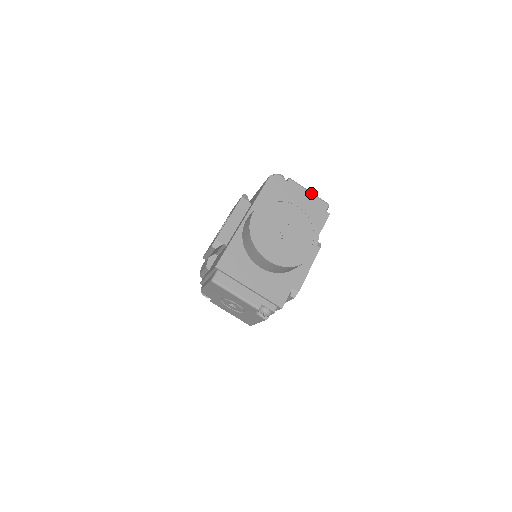
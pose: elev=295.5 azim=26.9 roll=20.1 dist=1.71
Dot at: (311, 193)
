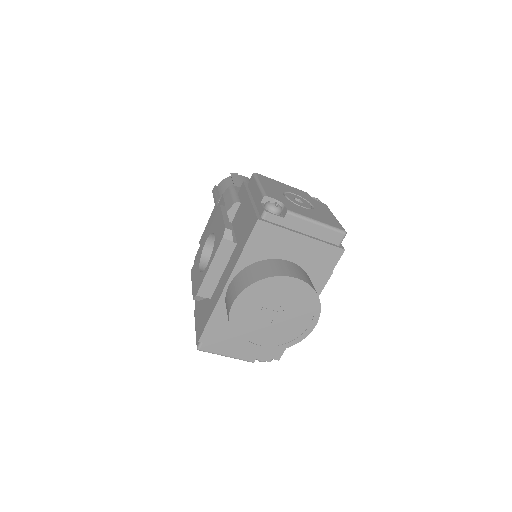
Dot at: (320, 225)
